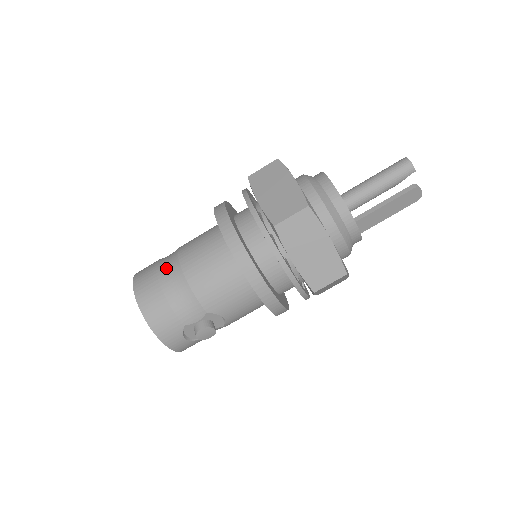
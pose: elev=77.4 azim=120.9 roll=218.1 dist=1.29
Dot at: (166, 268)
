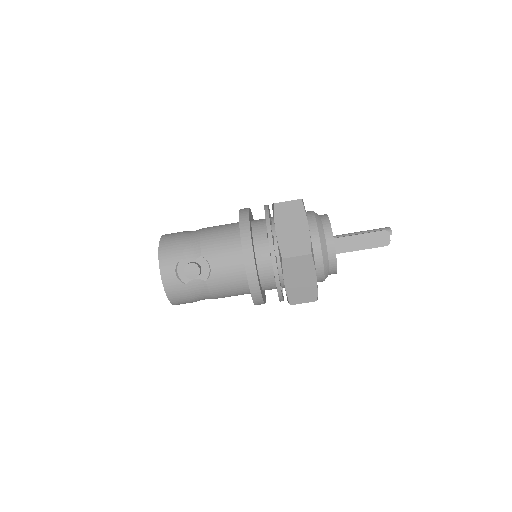
Dot at: occluded
